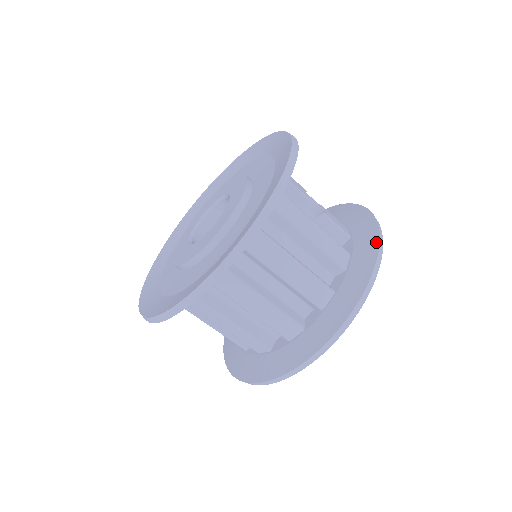
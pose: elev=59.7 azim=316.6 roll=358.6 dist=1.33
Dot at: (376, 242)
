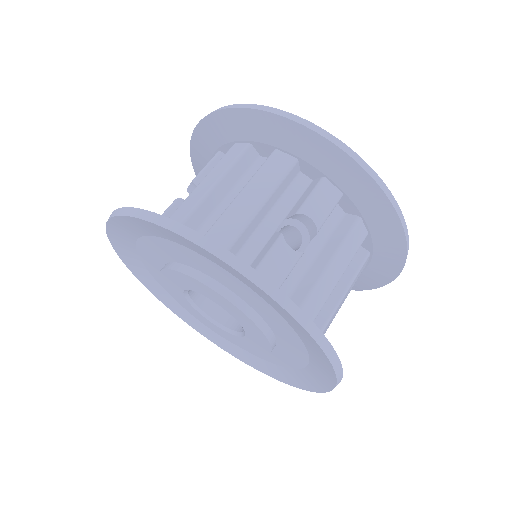
Dot at: (389, 207)
